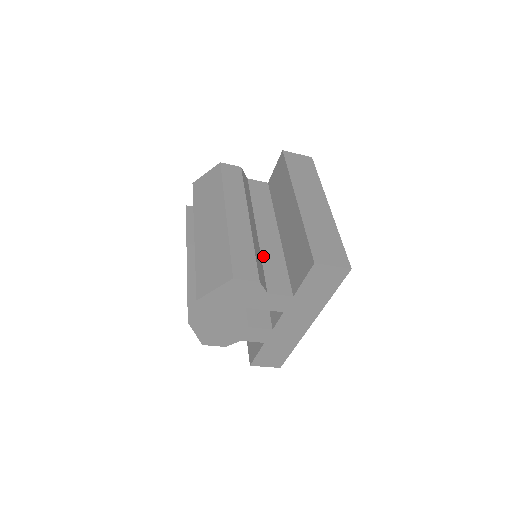
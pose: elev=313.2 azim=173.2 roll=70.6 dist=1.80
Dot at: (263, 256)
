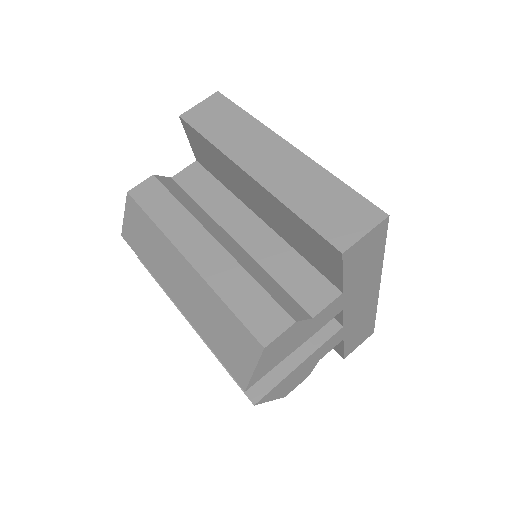
Dot at: (268, 270)
